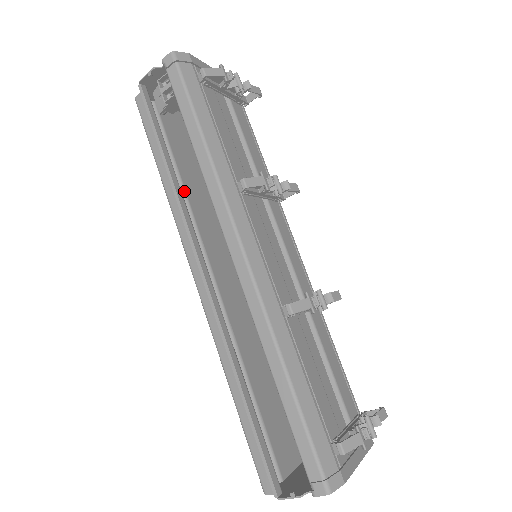
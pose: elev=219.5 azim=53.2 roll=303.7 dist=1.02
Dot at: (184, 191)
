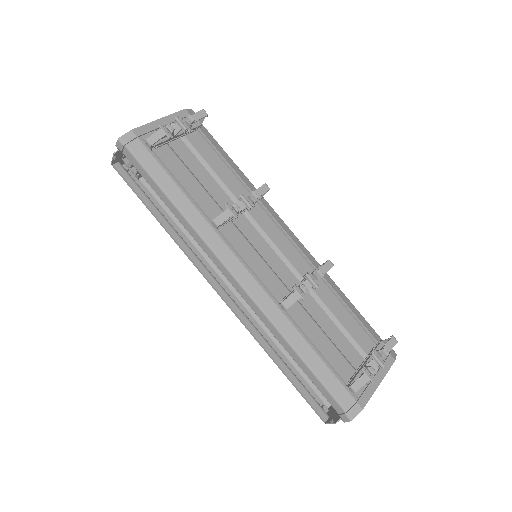
Dot at: occluded
